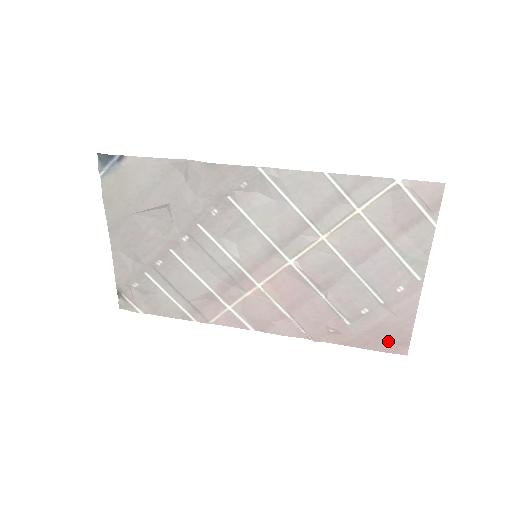
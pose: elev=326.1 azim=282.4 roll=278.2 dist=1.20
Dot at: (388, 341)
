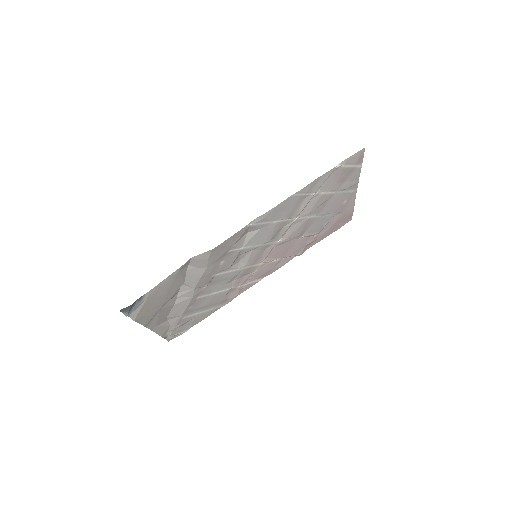
Dot at: (341, 223)
